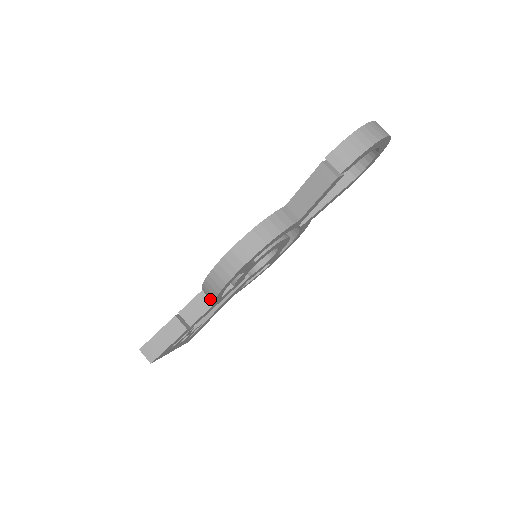
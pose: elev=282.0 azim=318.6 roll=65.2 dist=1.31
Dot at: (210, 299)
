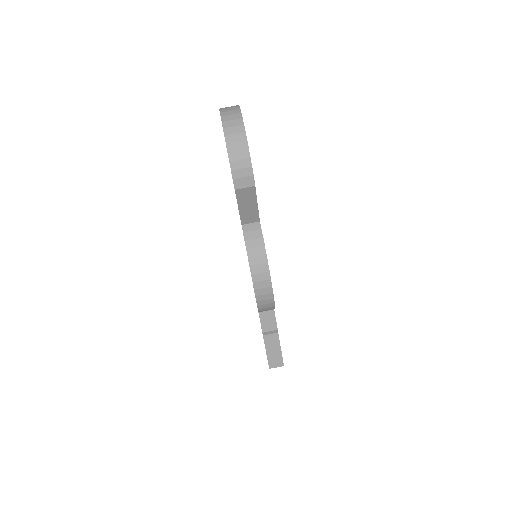
Dot at: occluded
